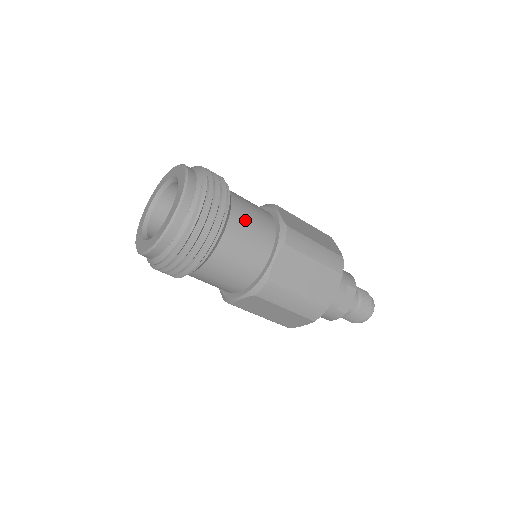
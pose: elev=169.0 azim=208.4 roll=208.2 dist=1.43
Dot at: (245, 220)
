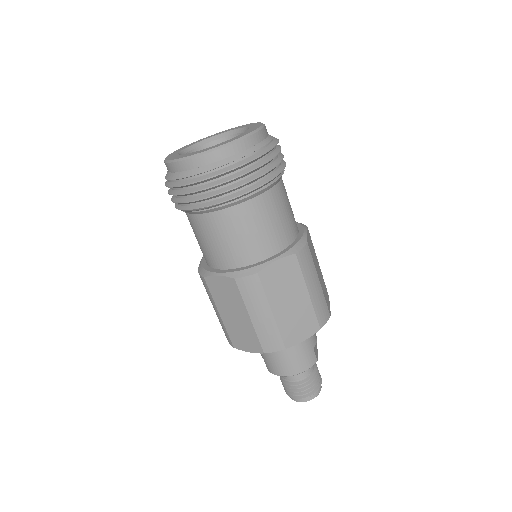
Dot at: occluded
